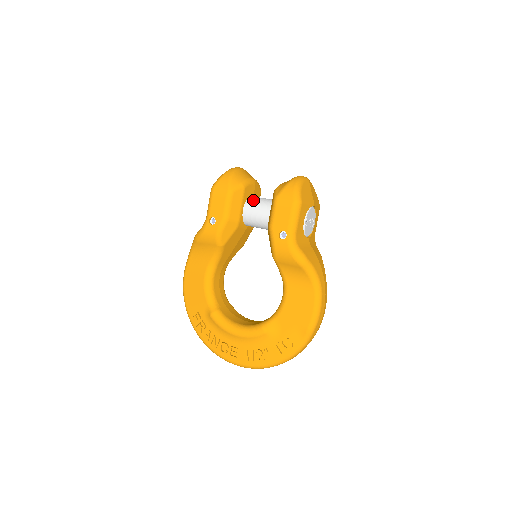
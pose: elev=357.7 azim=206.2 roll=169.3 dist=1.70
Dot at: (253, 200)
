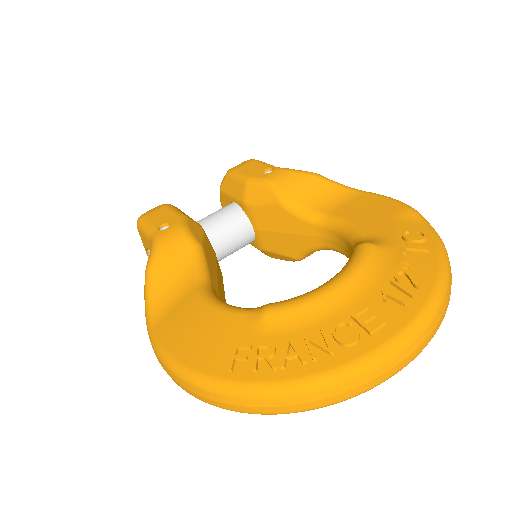
Dot at: occluded
